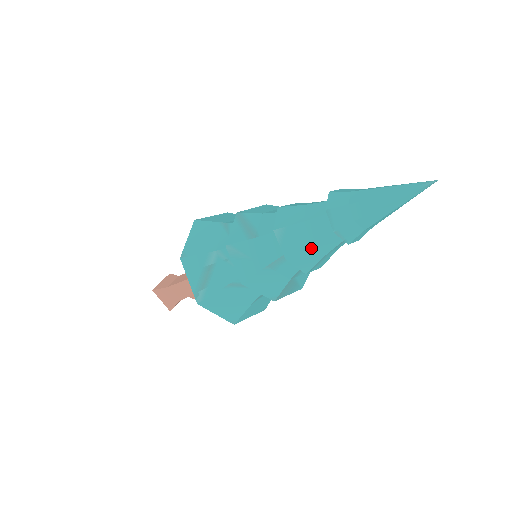
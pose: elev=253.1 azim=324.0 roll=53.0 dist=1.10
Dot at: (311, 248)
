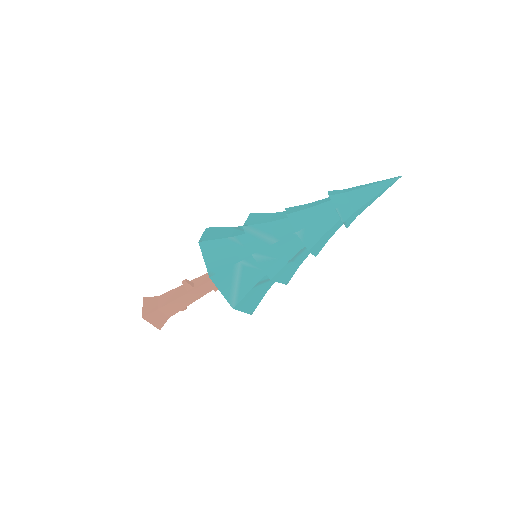
Dot at: (323, 238)
